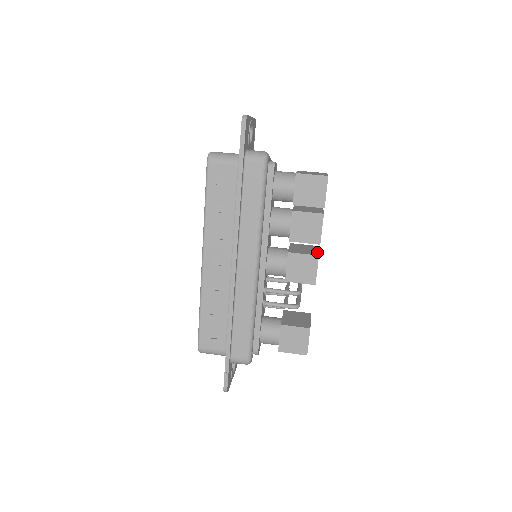
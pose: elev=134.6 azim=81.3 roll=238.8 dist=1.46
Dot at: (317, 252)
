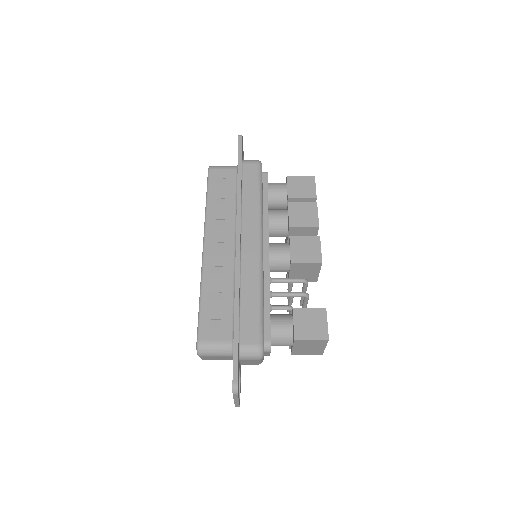
Dot at: occluded
